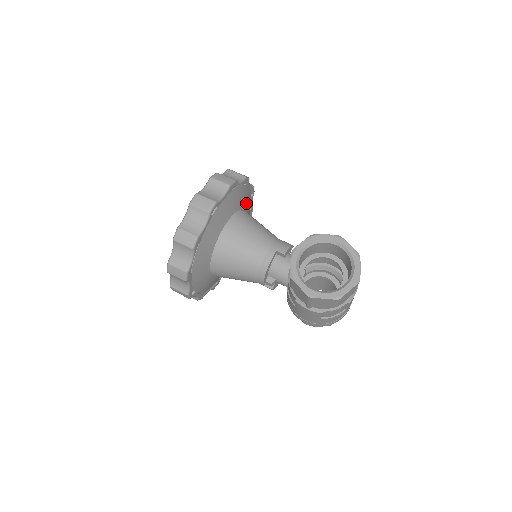
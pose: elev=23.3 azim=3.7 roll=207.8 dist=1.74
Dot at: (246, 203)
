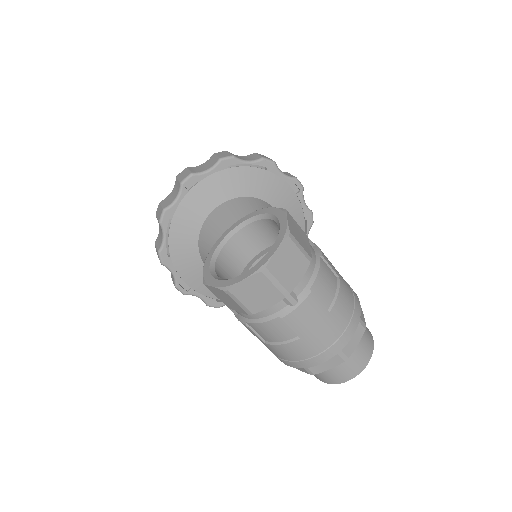
Dot at: (274, 195)
